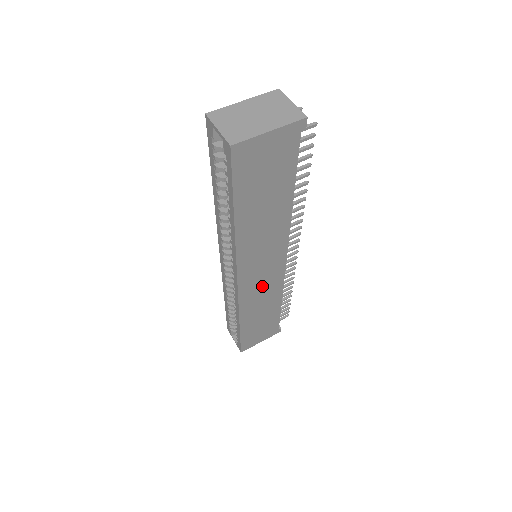
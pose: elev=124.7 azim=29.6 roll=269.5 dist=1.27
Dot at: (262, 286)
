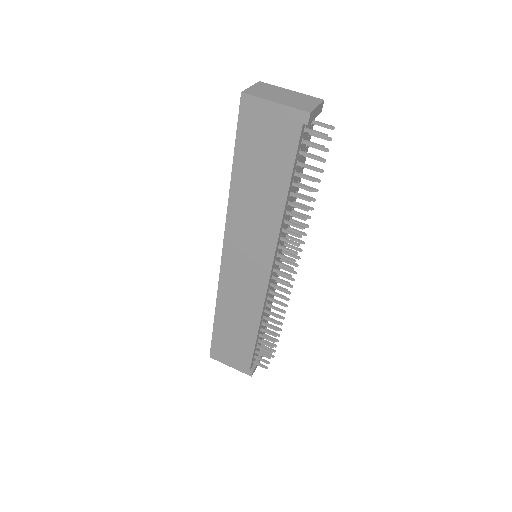
Dot at: (243, 285)
